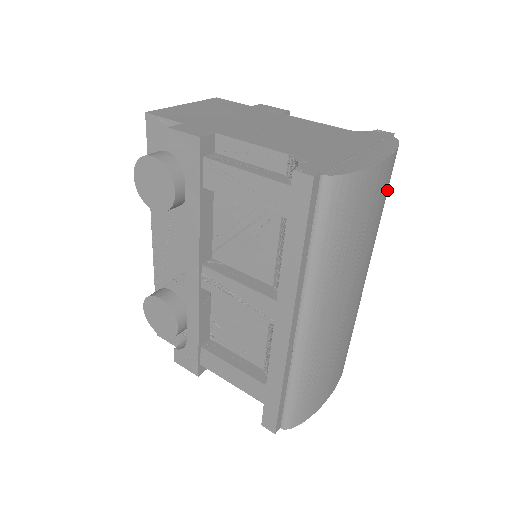
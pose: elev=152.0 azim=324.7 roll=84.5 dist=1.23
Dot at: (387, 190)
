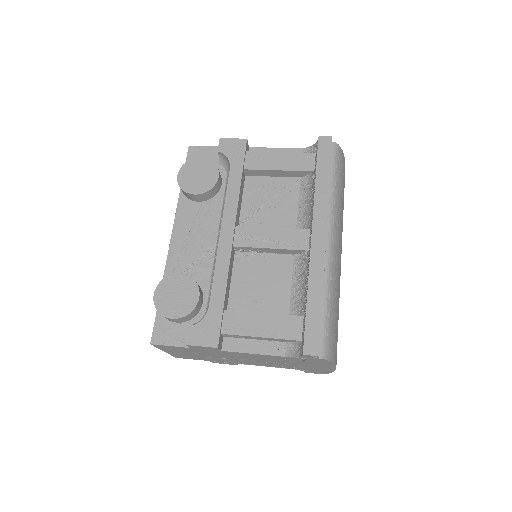
Dot at: occluded
